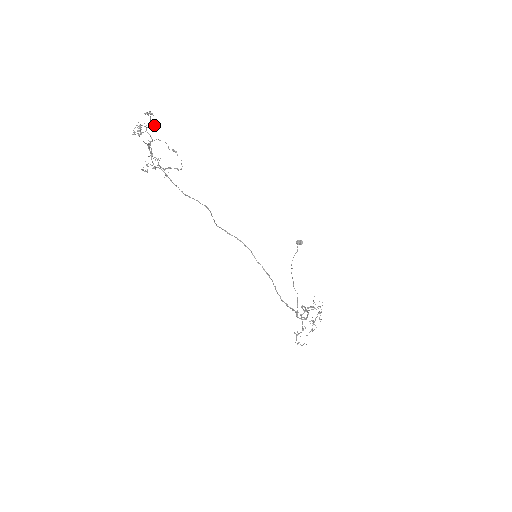
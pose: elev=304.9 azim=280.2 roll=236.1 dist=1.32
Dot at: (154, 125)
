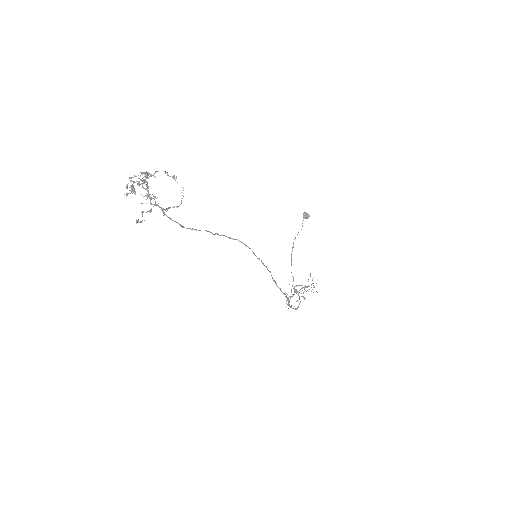
Dot at: (150, 175)
